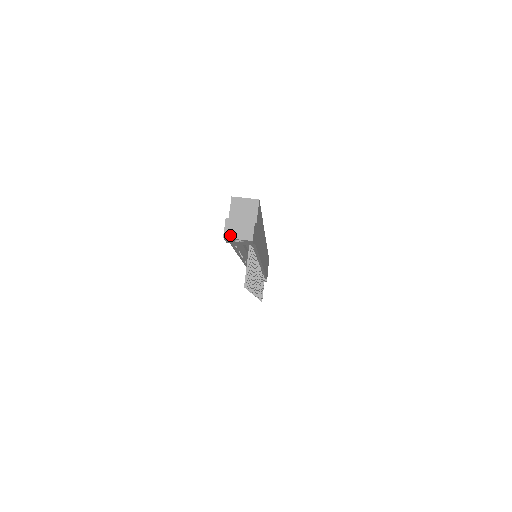
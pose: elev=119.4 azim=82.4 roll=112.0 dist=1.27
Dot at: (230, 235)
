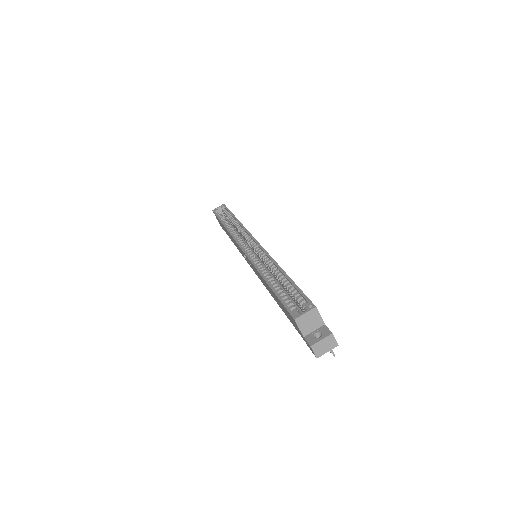
Dot at: (321, 354)
